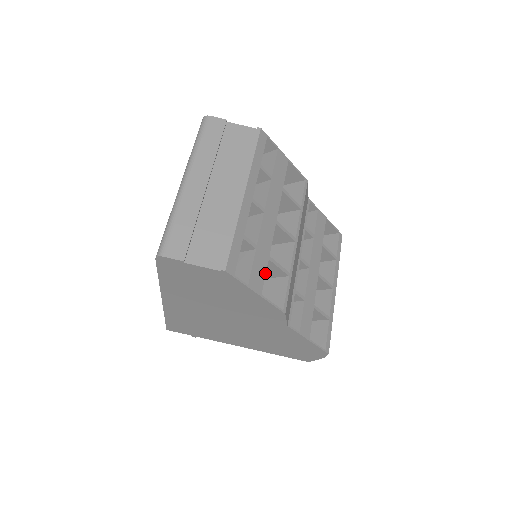
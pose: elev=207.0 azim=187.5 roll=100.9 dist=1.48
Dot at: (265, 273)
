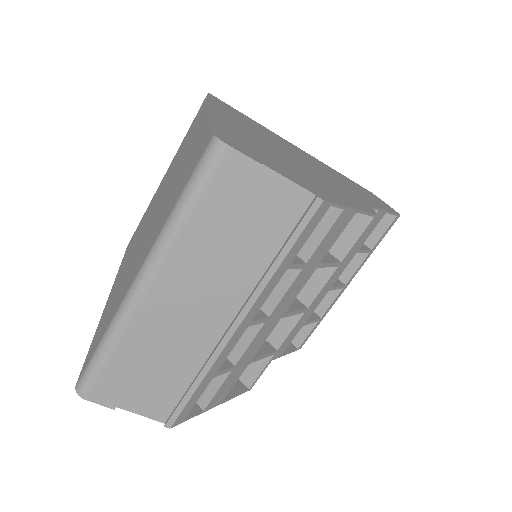
Dot at: (236, 380)
